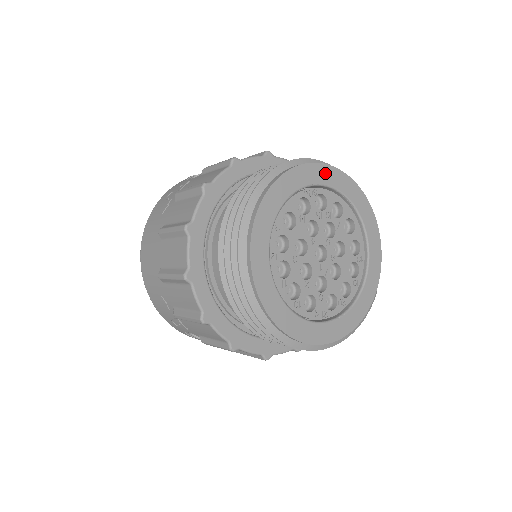
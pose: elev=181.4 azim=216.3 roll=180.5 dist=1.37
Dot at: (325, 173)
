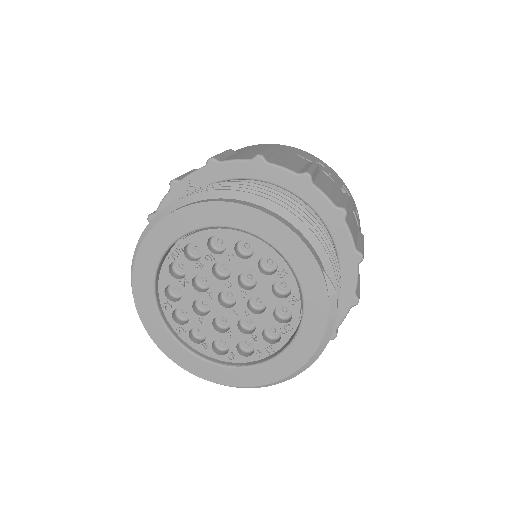
Dot at: (172, 225)
